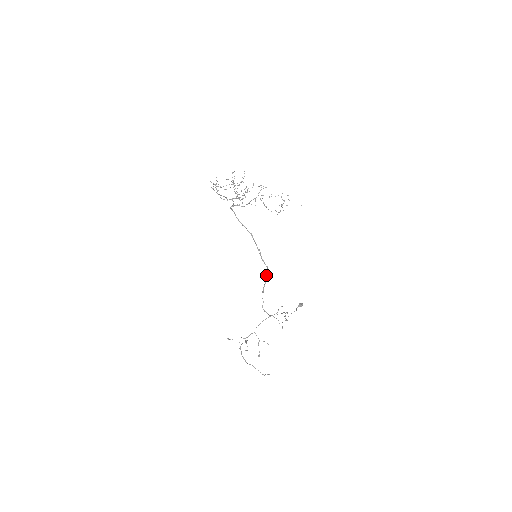
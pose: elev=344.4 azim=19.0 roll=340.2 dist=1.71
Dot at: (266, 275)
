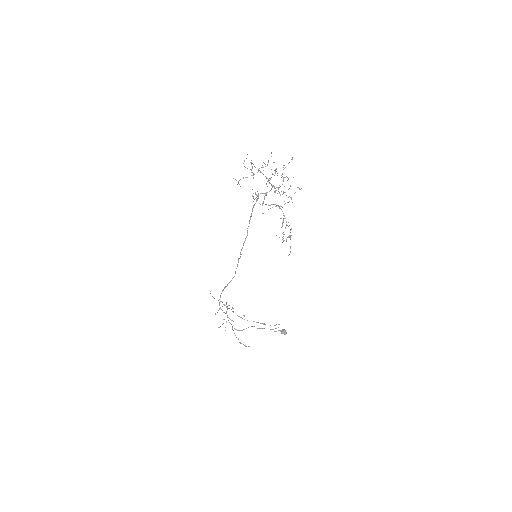
Dot at: (230, 281)
